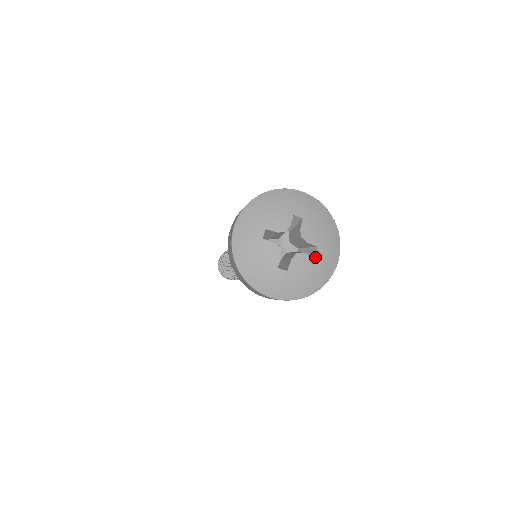
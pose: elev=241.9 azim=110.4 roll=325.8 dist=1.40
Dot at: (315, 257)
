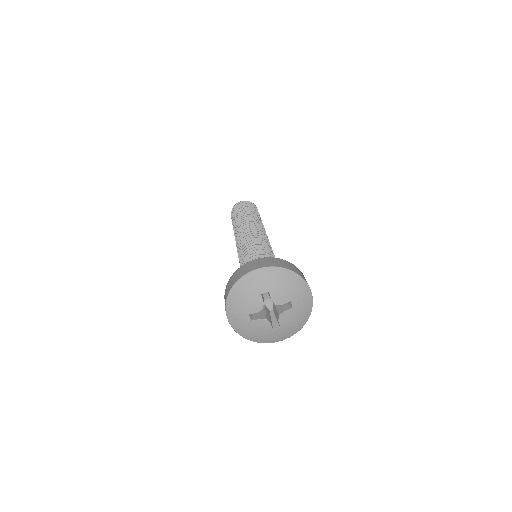
Dot at: (293, 308)
